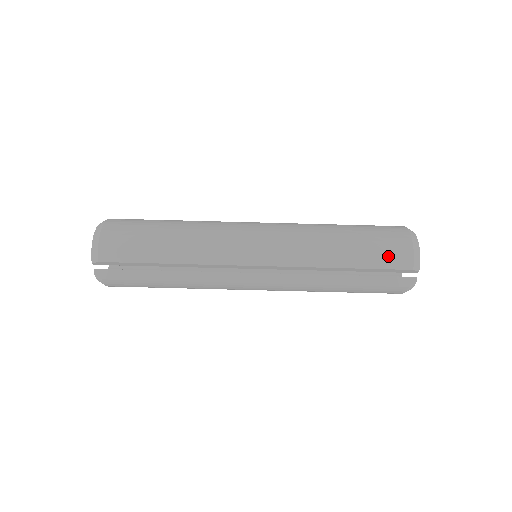
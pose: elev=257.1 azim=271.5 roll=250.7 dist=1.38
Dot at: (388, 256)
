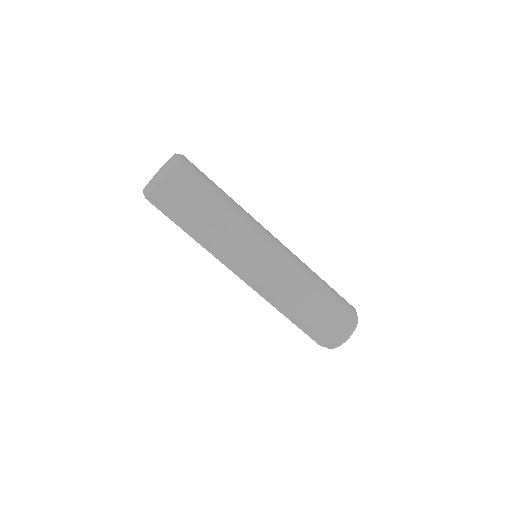
Dot at: (320, 334)
